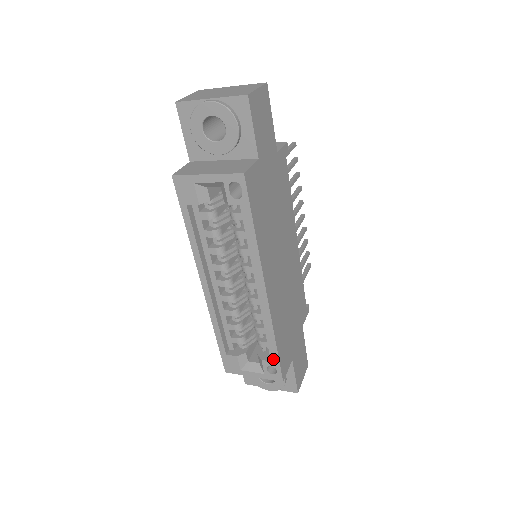
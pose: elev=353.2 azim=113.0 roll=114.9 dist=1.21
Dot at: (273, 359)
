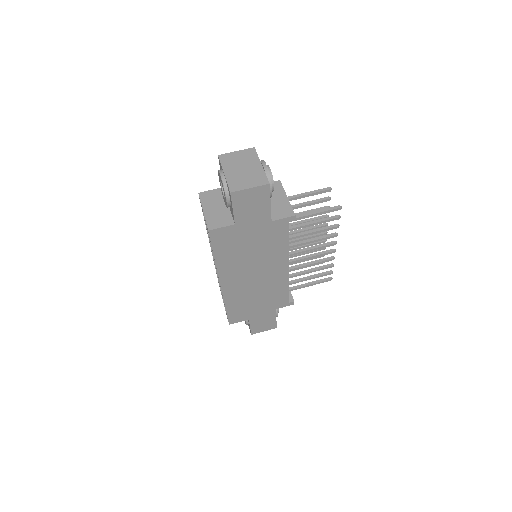
Dot at: occluded
